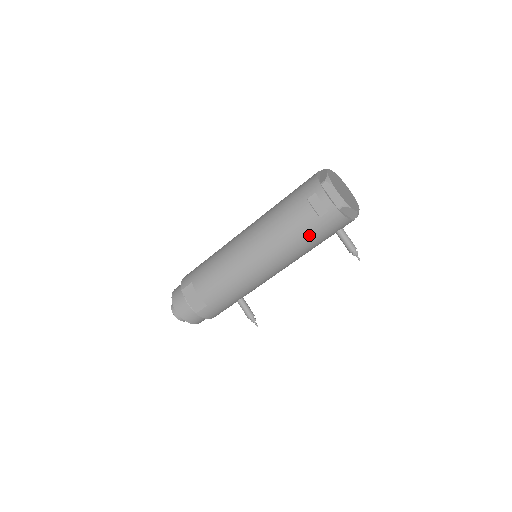
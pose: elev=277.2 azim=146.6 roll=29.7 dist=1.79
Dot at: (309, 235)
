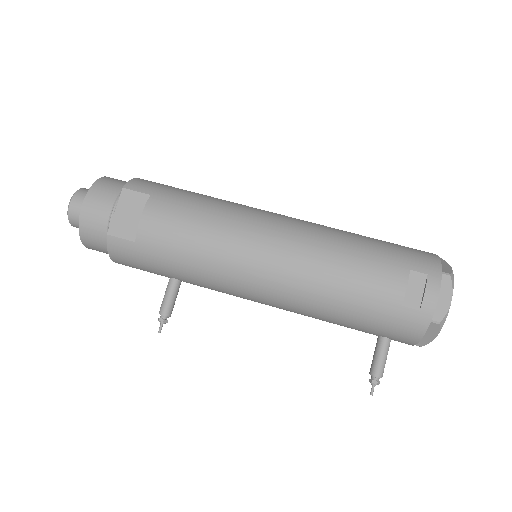
Dot at: (363, 308)
